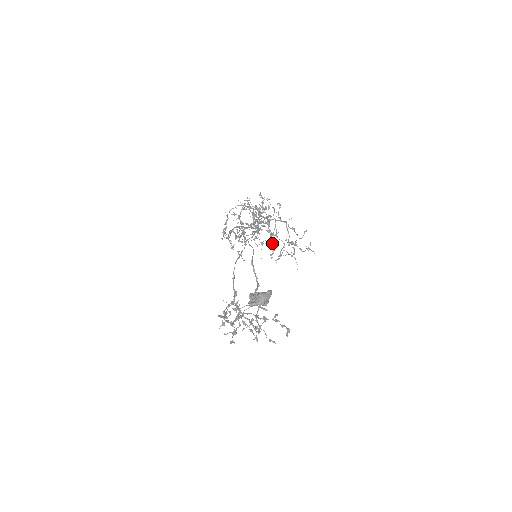
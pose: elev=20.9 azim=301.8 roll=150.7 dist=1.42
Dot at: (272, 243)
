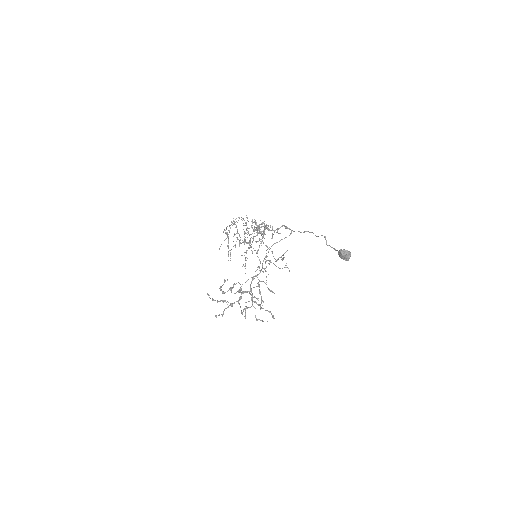
Dot at: (245, 259)
